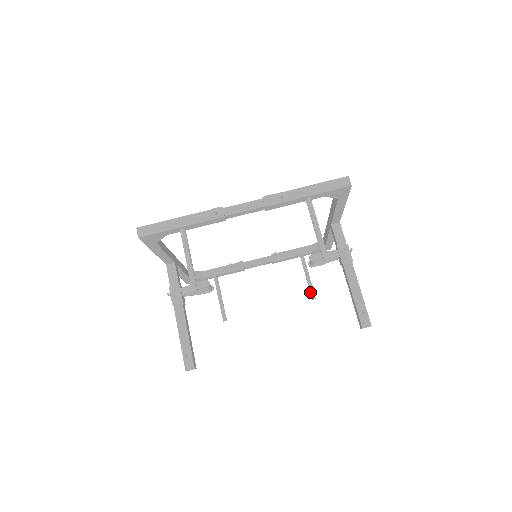
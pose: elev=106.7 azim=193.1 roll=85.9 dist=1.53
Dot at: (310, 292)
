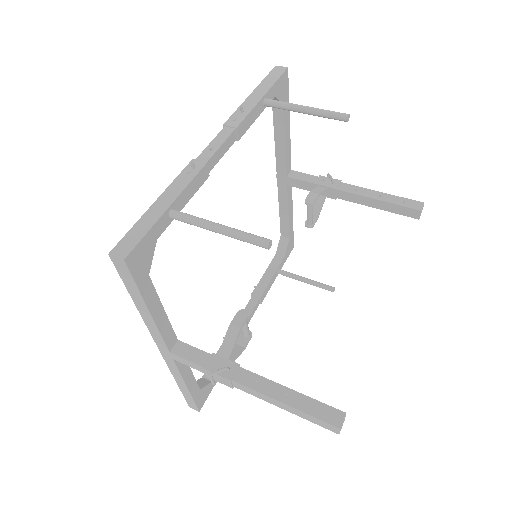
Dot at: (324, 288)
